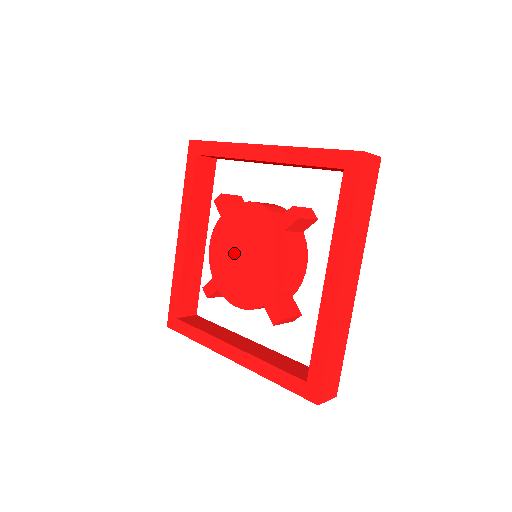
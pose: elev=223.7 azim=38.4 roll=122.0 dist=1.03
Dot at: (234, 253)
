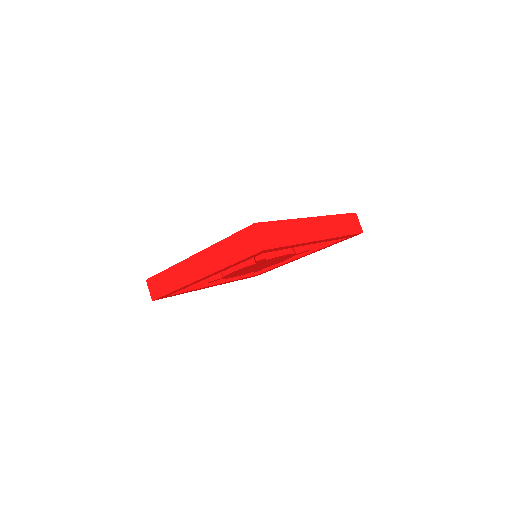
Dot at: occluded
